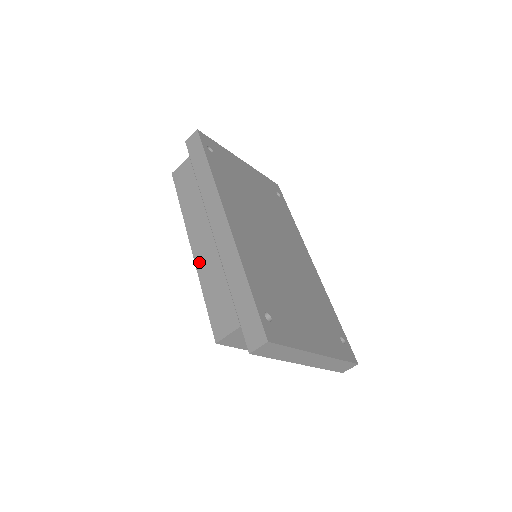
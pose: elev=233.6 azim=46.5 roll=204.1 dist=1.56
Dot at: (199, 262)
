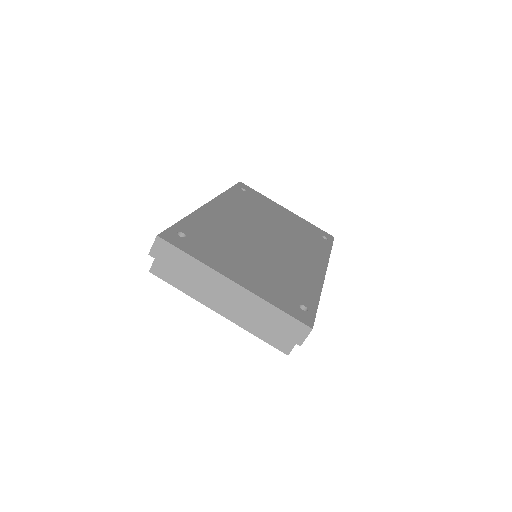
Dot at: occluded
